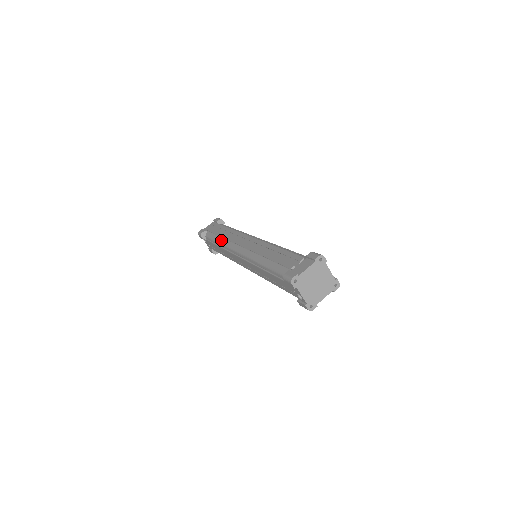
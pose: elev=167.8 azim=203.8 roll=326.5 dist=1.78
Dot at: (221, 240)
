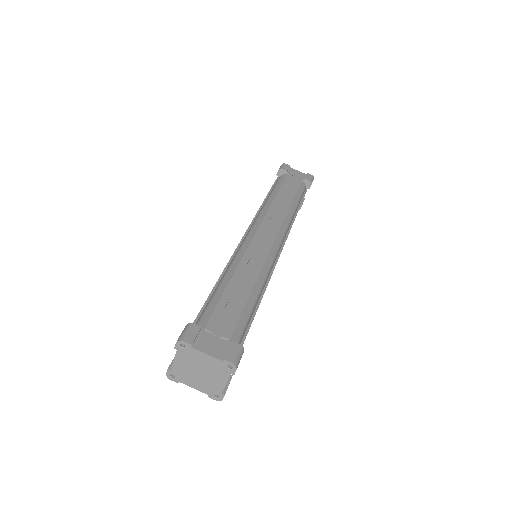
Dot at: (271, 199)
